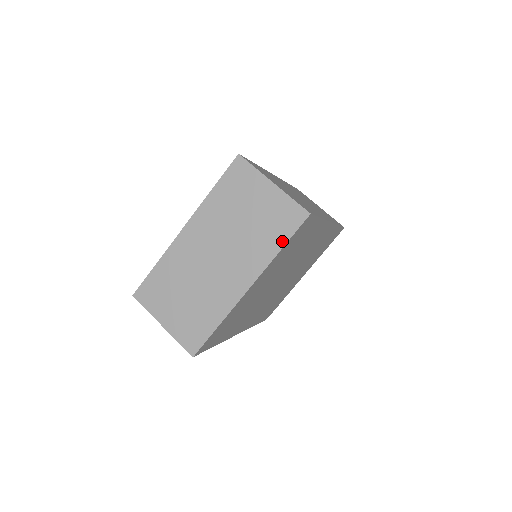
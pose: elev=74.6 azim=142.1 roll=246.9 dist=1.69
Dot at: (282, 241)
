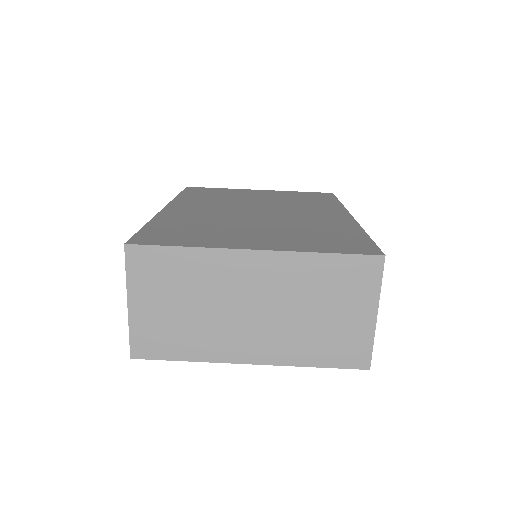
Dot at: (323, 363)
